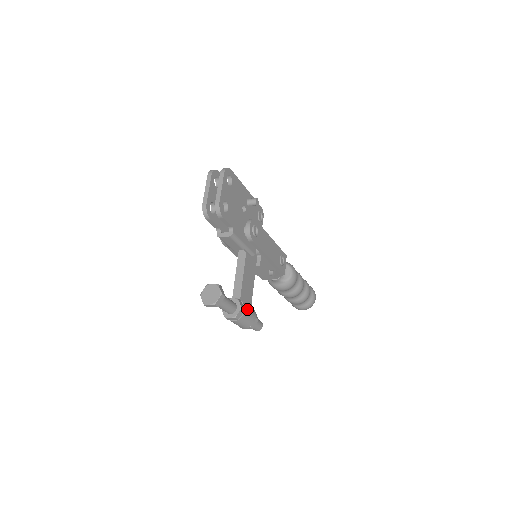
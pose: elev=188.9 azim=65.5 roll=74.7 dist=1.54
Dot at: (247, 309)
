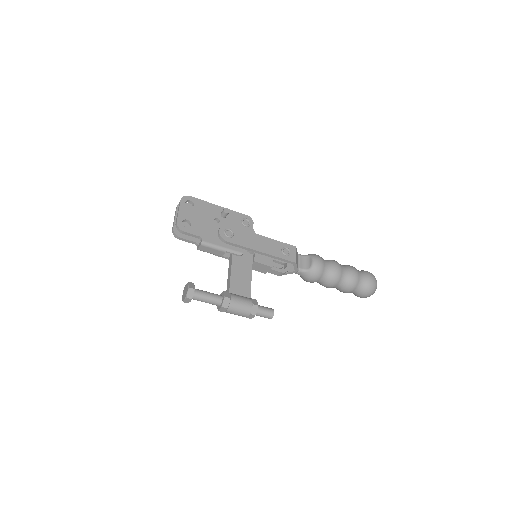
Dot at: (236, 298)
